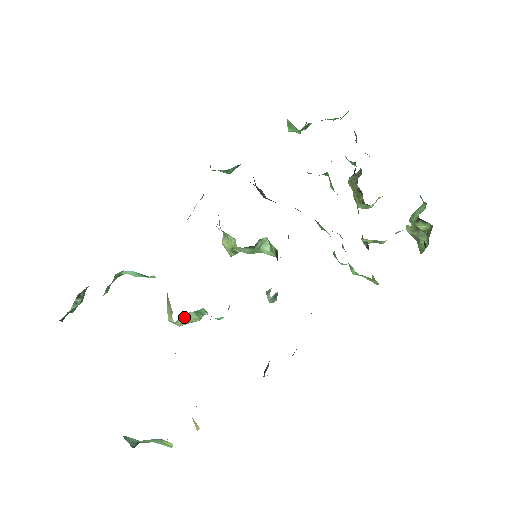
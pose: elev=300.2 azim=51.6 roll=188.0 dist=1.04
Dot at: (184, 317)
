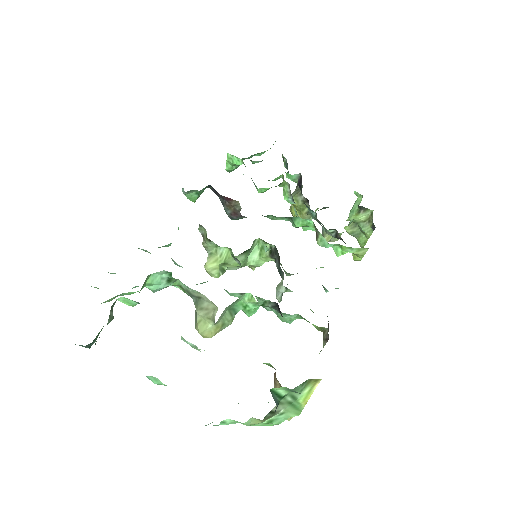
Dot at: (221, 317)
